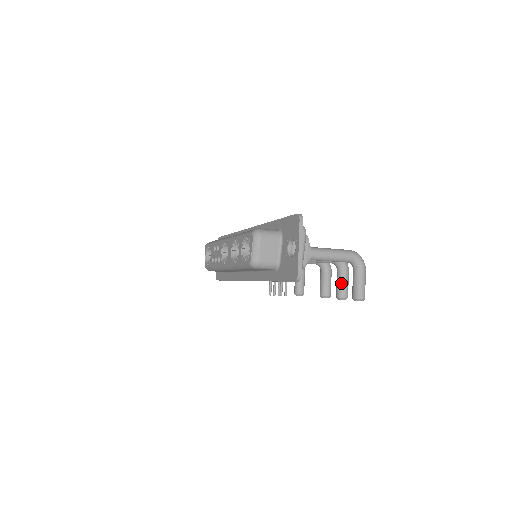
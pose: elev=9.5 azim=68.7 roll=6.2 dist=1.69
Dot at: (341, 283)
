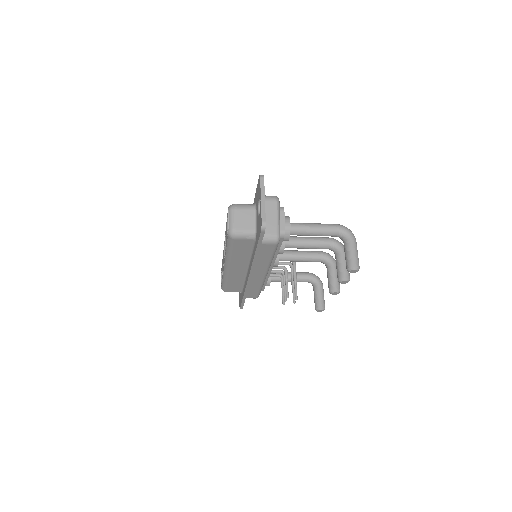
Dot at: (339, 265)
